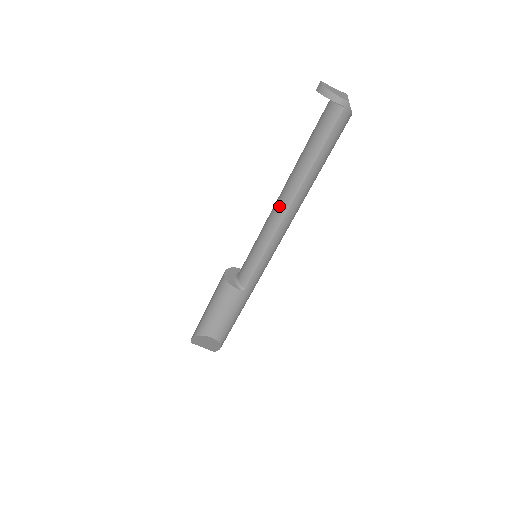
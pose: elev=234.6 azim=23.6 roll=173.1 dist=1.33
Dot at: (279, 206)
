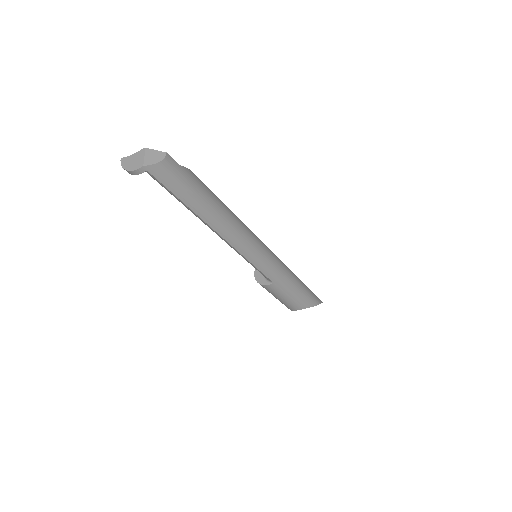
Dot at: occluded
